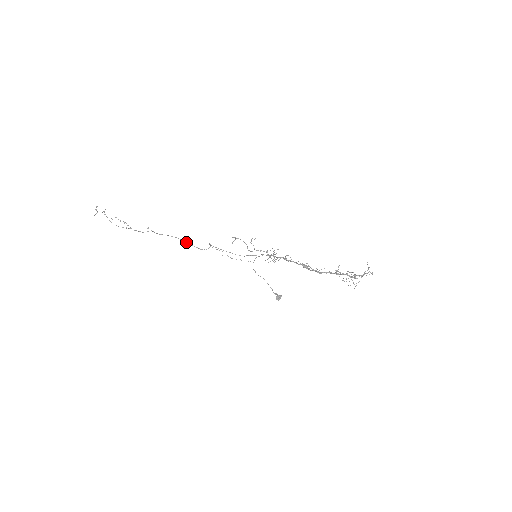
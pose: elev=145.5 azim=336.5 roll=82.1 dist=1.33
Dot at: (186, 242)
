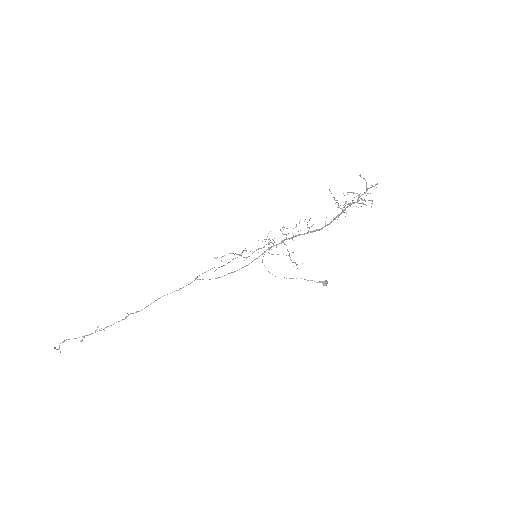
Dot at: occluded
